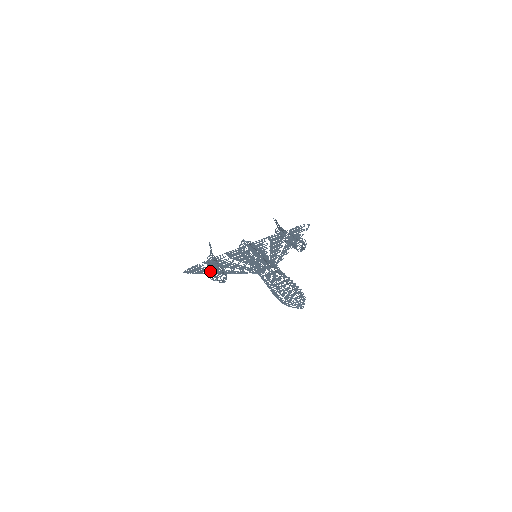
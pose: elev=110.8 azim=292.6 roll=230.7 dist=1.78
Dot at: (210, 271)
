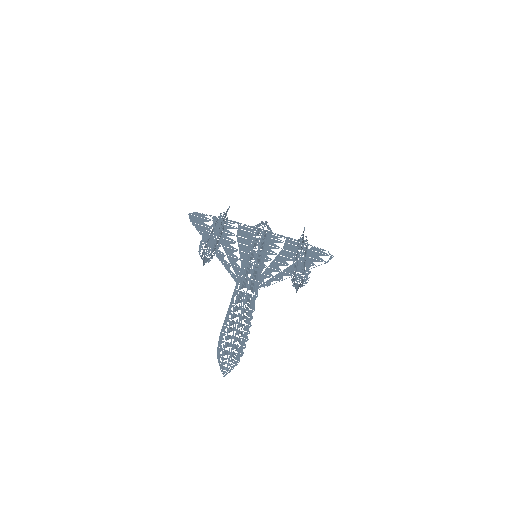
Dot at: (207, 236)
